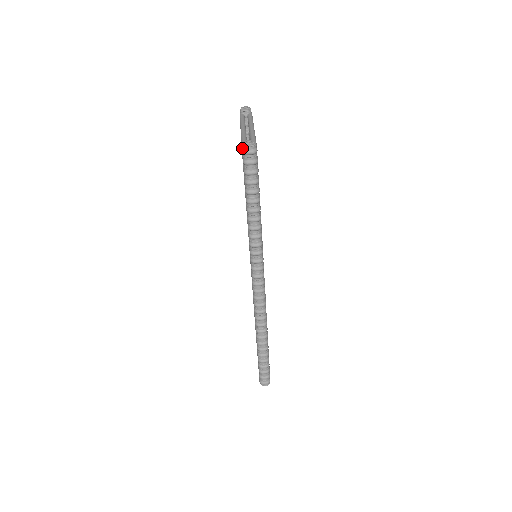
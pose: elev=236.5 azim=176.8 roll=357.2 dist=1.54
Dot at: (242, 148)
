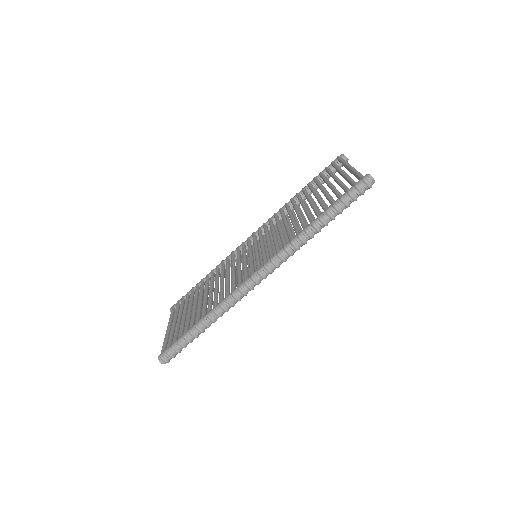
Dot at: (364, 176)
